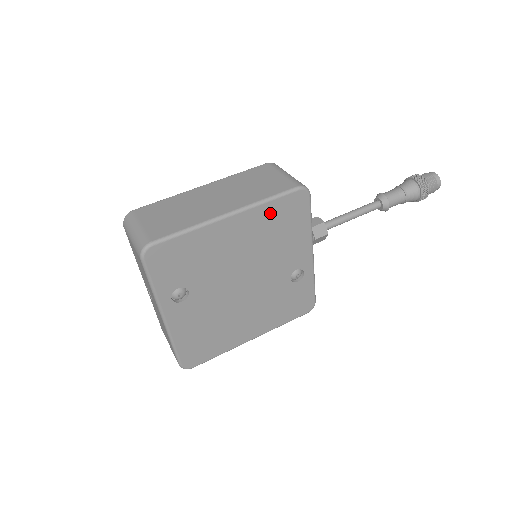
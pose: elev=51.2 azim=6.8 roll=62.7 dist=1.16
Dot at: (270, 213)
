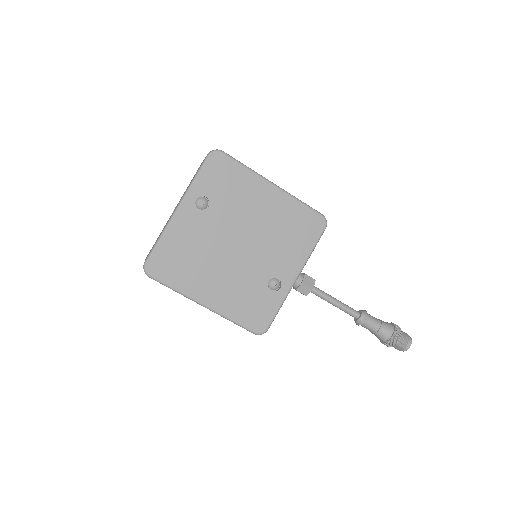
Dot at: (295, 211)
